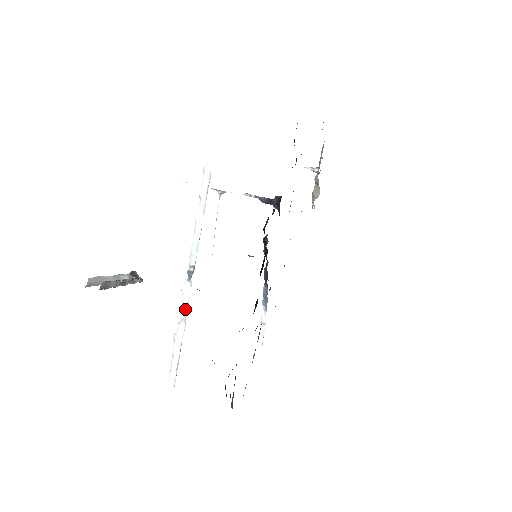
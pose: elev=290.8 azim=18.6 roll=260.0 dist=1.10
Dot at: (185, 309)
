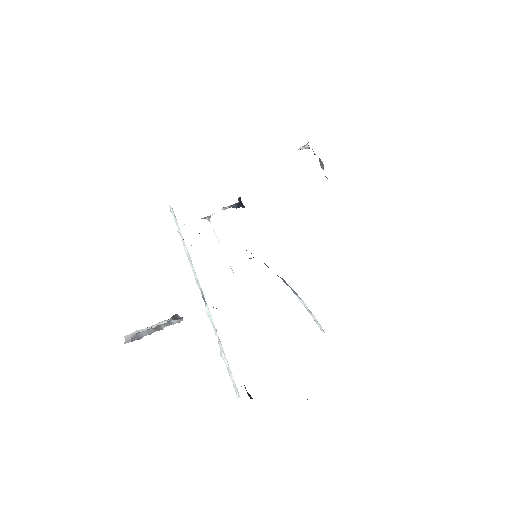
Dot at: (215, 329)
